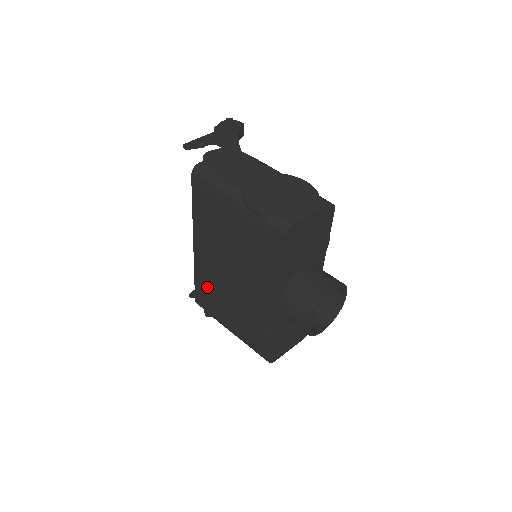
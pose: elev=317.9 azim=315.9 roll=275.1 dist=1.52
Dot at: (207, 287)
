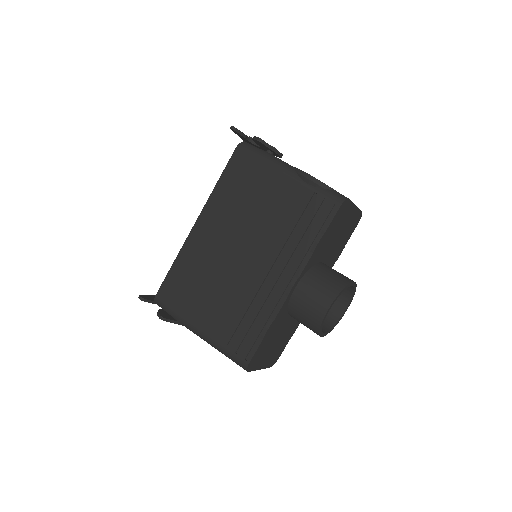
Dot at: (189, 274)
